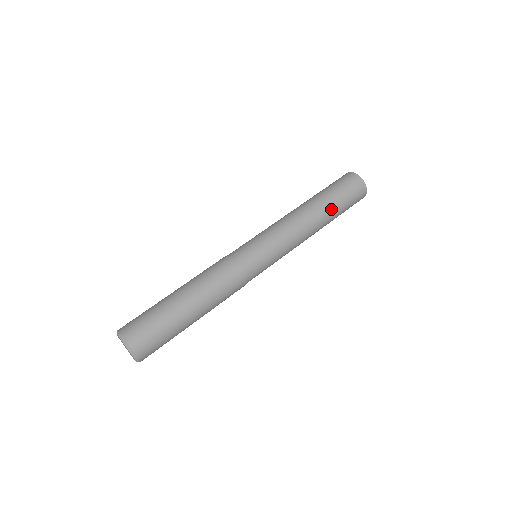
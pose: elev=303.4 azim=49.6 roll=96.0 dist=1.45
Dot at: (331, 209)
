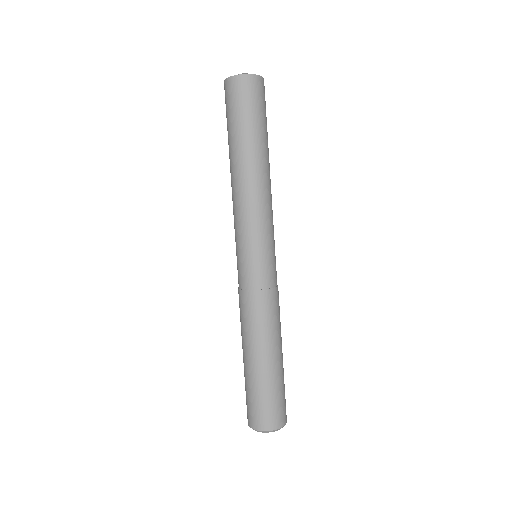
Dot at: (254, 142)
